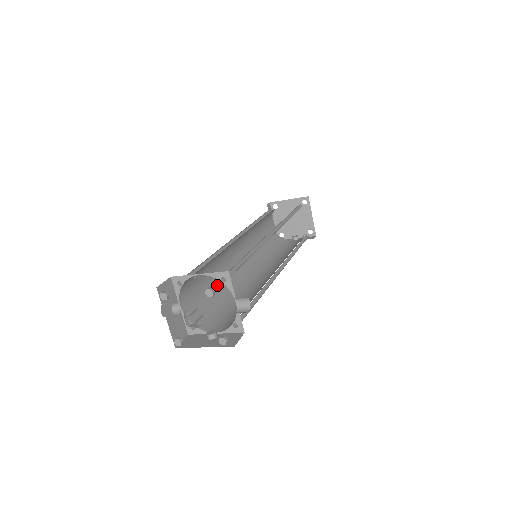
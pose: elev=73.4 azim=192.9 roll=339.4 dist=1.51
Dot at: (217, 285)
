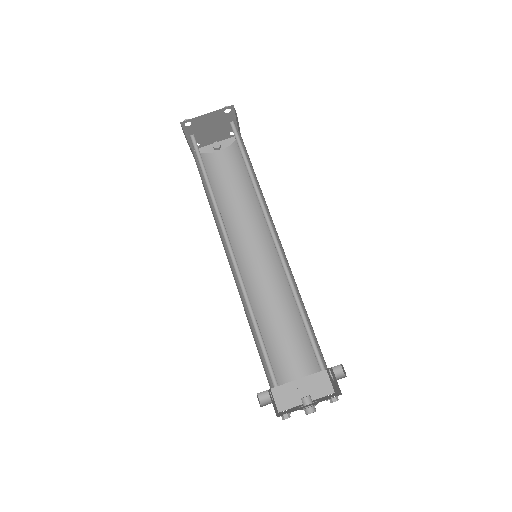
Dot at: (249, 318)
